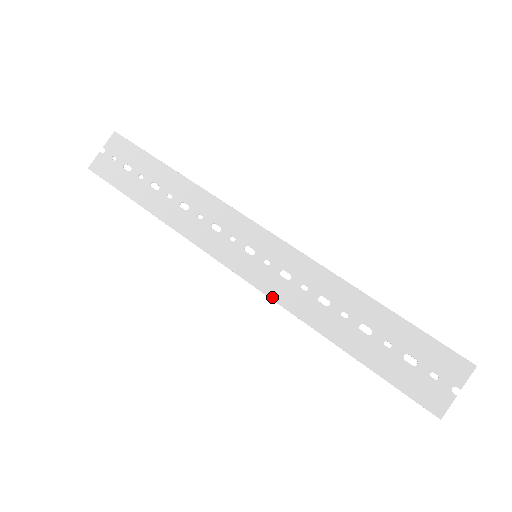
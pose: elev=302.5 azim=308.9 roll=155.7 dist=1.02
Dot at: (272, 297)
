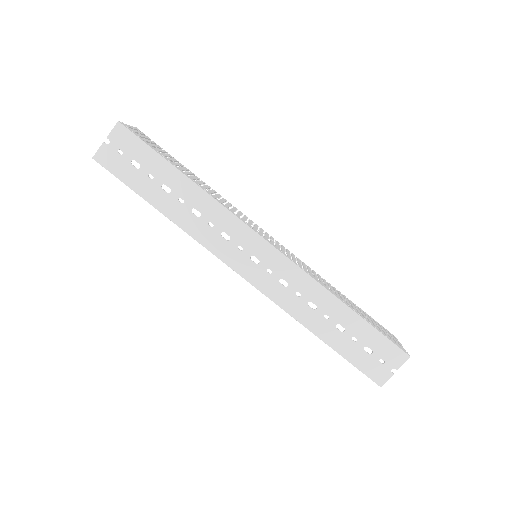
Dot at: (272, 299)
